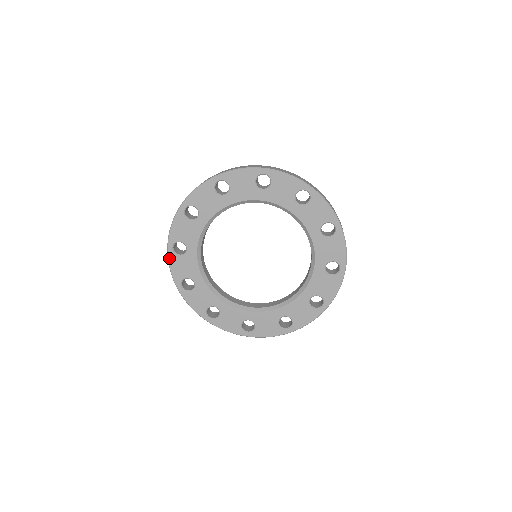
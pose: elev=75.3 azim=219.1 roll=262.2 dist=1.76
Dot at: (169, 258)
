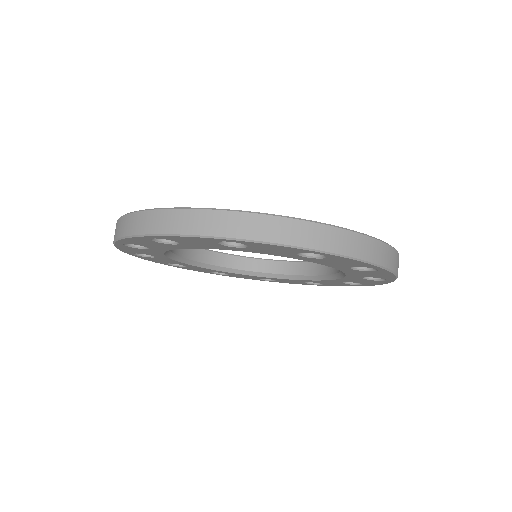
Dot at: occluded
